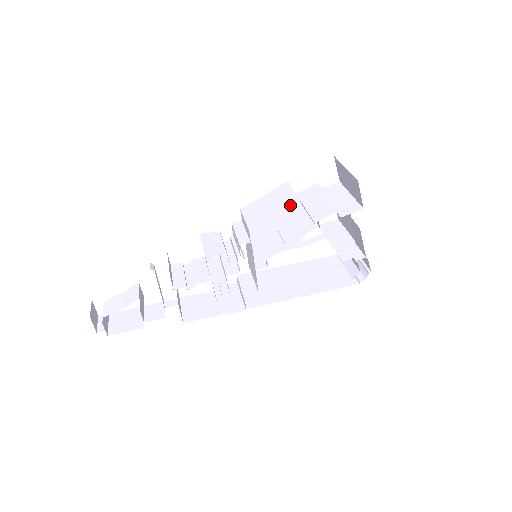
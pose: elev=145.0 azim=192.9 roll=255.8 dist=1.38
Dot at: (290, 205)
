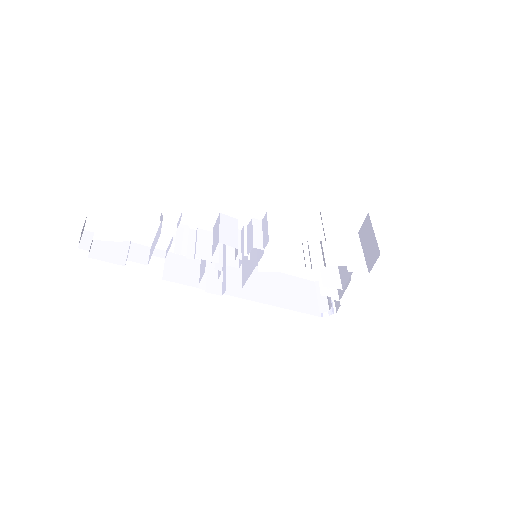
Dot at: (315, 239)
